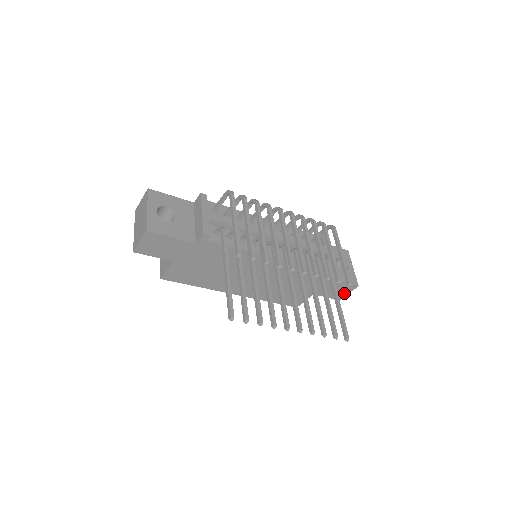
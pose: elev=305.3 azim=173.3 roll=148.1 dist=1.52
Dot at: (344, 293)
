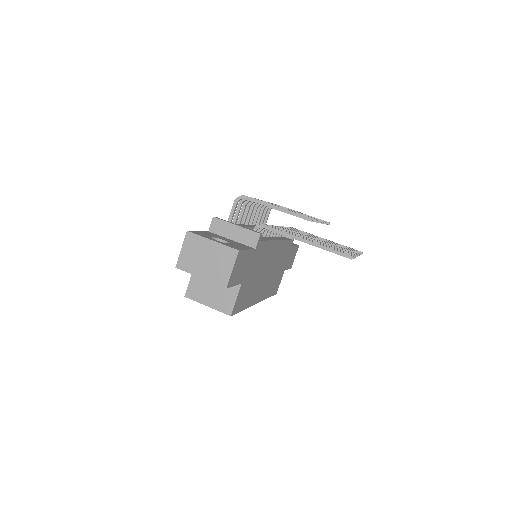
Dot at: (294, 258)
